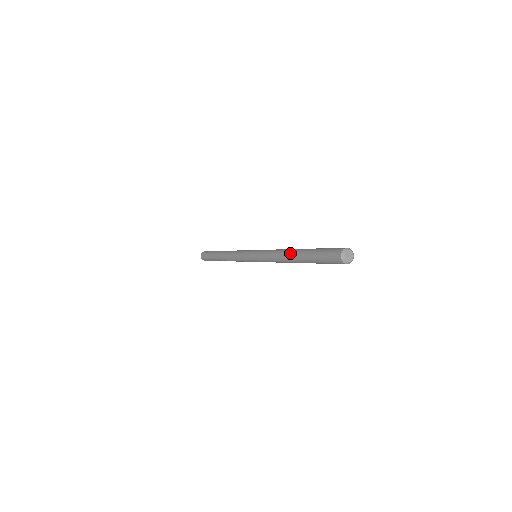
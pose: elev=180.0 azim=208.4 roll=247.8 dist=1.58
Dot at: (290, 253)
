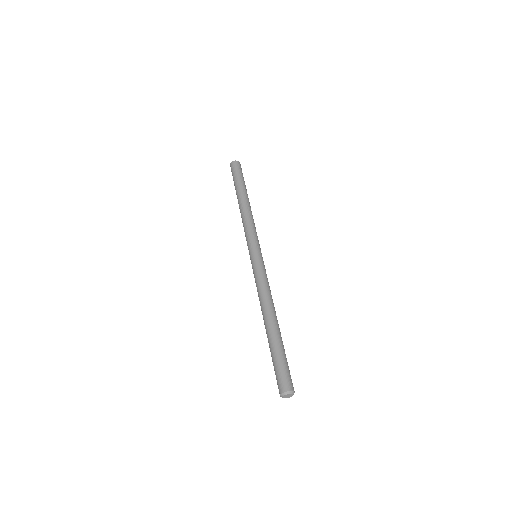
Dot at: (264, 319)
